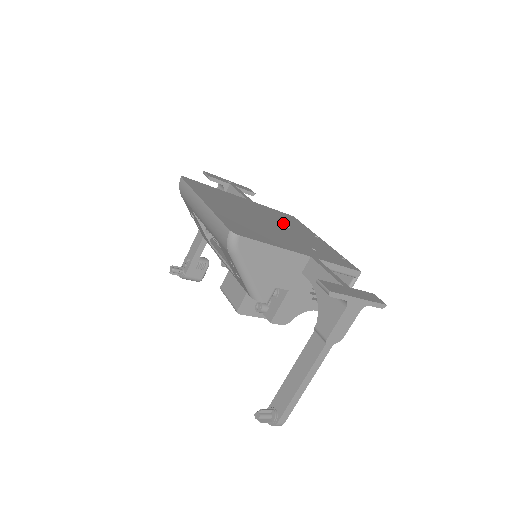
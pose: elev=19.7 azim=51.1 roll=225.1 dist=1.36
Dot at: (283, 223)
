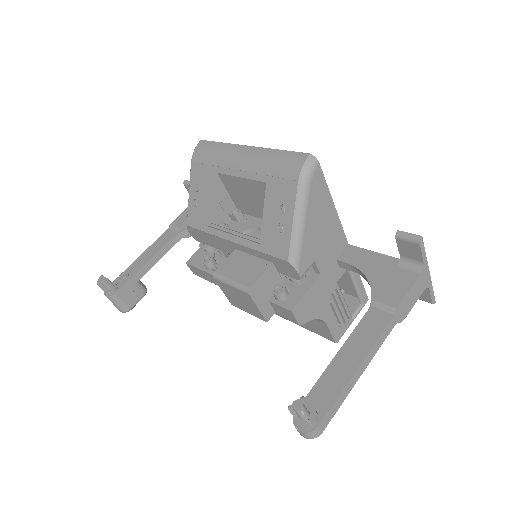
Dot at: occluded
